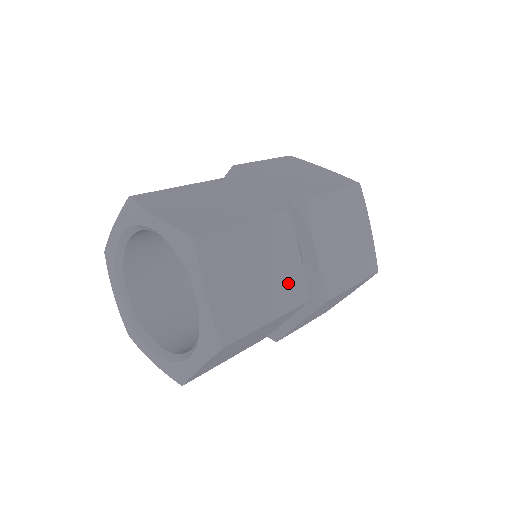
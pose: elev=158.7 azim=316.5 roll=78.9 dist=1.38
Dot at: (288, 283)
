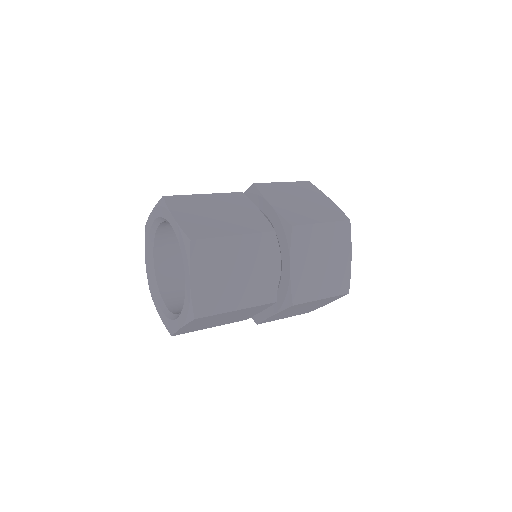
Dot at: (261, 285)
